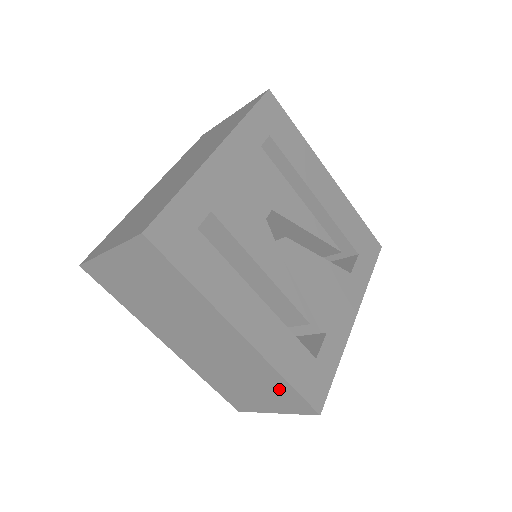
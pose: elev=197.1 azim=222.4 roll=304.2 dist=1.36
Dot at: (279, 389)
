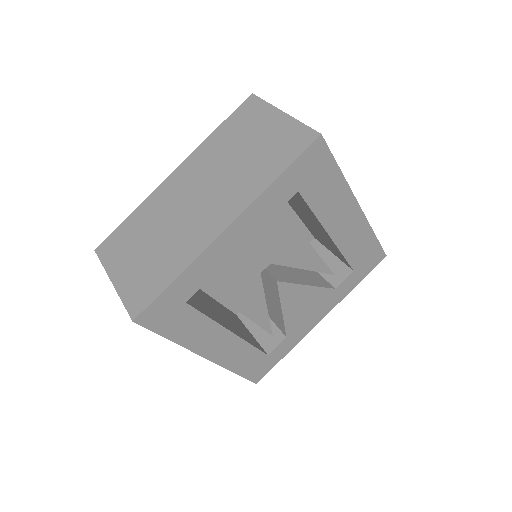
Dot at: occluded
